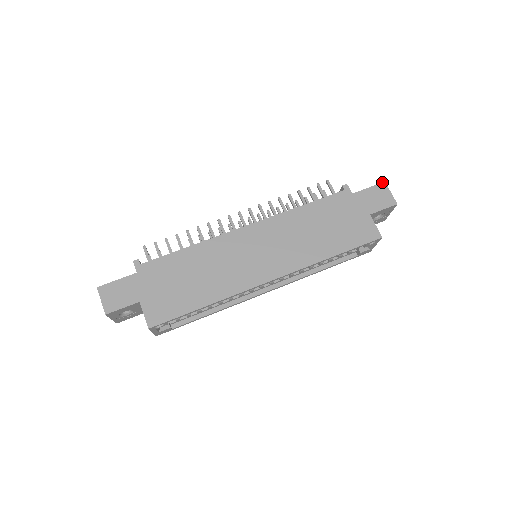
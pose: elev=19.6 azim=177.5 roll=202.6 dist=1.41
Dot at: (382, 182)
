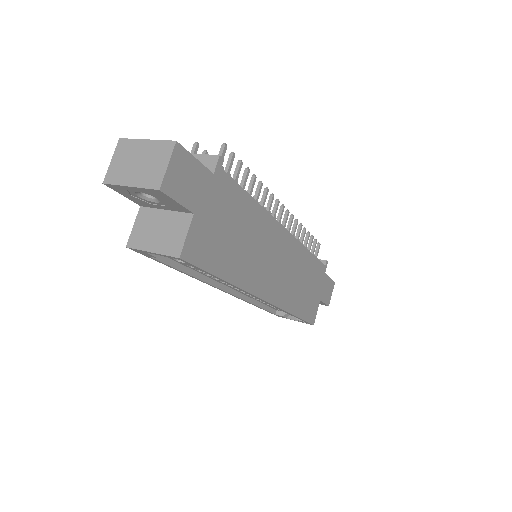
Dot at: occluded
